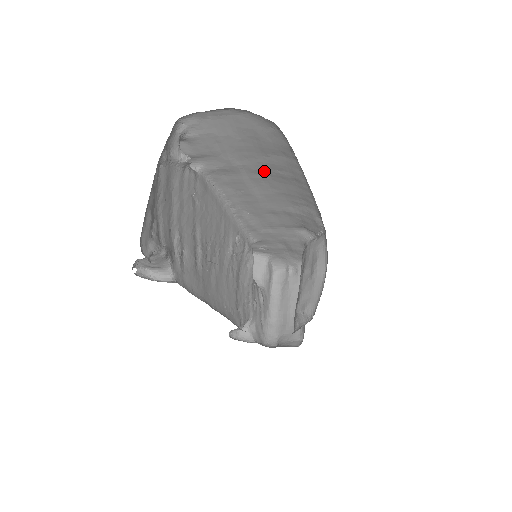
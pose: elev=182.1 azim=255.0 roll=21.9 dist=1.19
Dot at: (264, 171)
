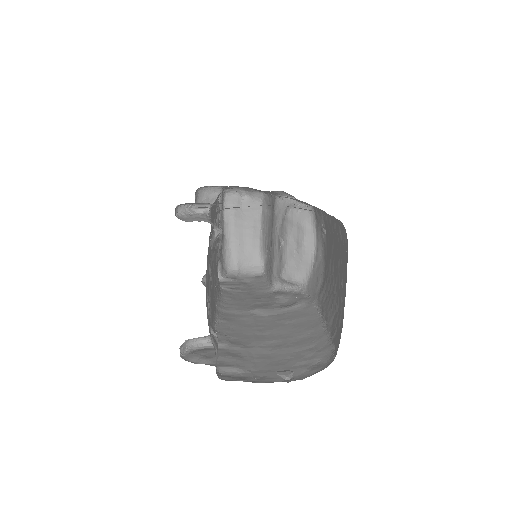
Dot at: occluded
